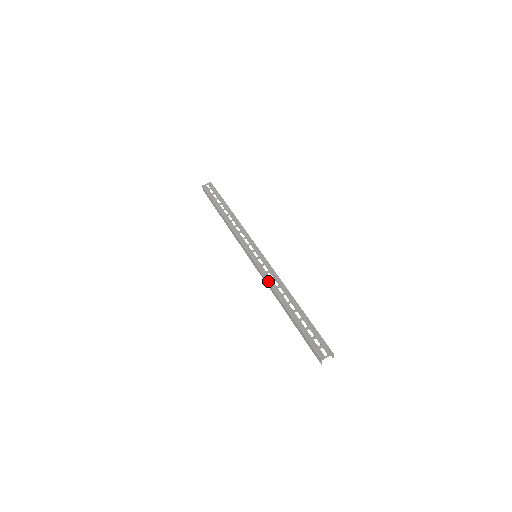
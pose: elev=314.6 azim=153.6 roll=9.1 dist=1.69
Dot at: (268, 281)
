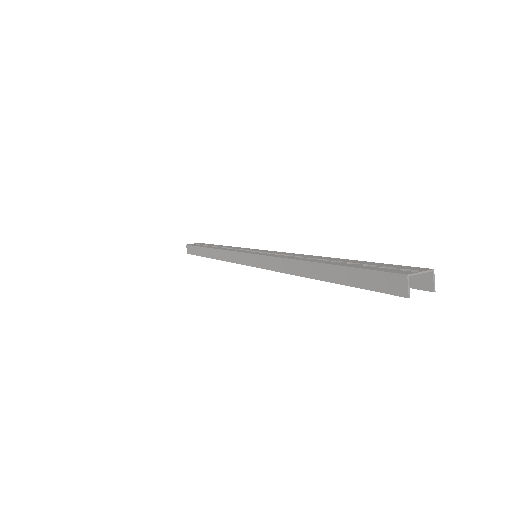
Dot at: (276, 256)
